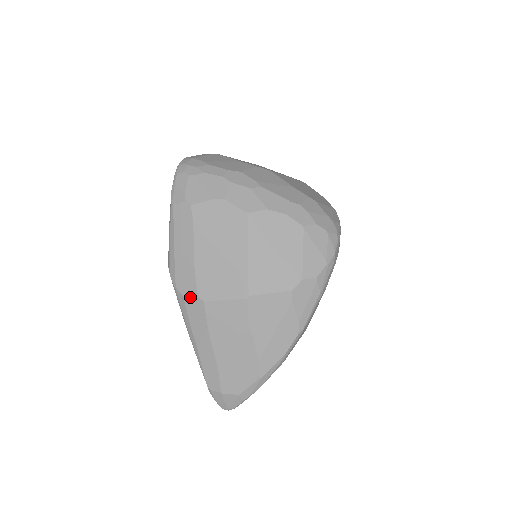
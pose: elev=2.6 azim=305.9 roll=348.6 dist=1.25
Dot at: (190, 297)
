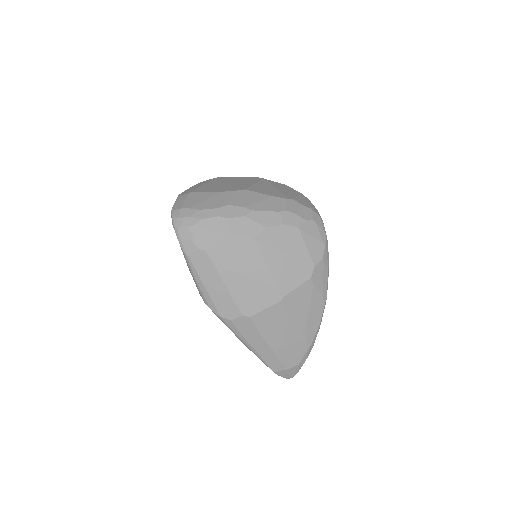
Dot at: (237, 319)
